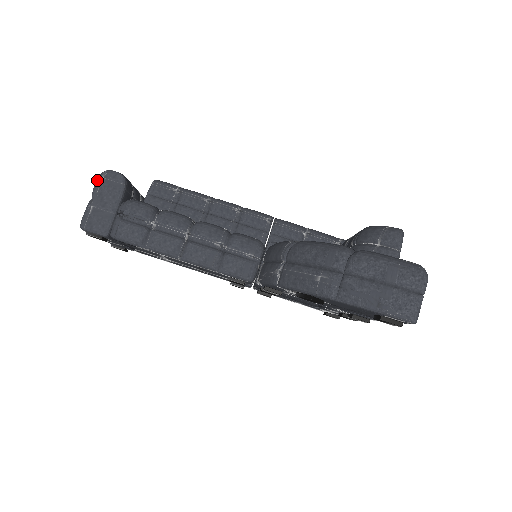
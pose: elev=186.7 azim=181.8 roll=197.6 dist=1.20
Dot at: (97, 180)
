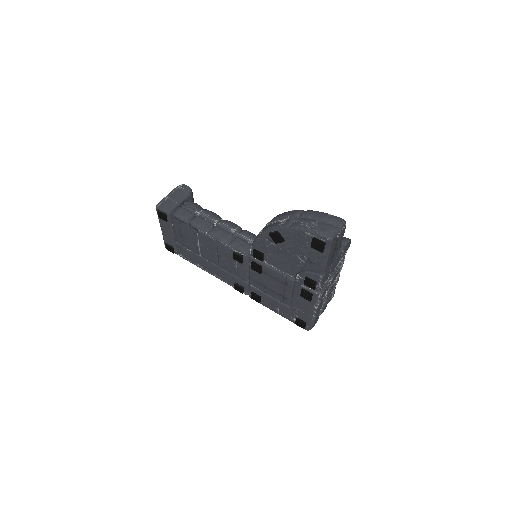
Dot at: (176, 187)
